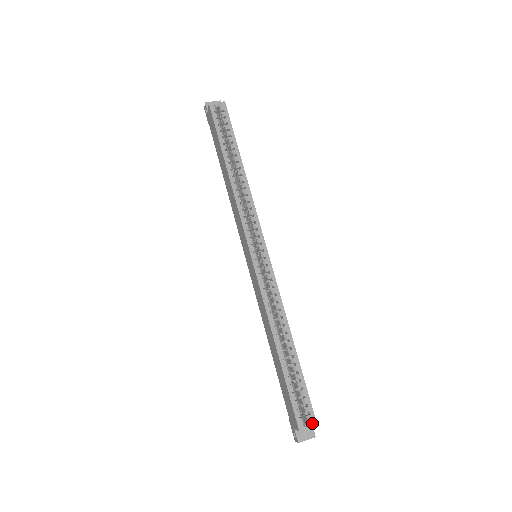
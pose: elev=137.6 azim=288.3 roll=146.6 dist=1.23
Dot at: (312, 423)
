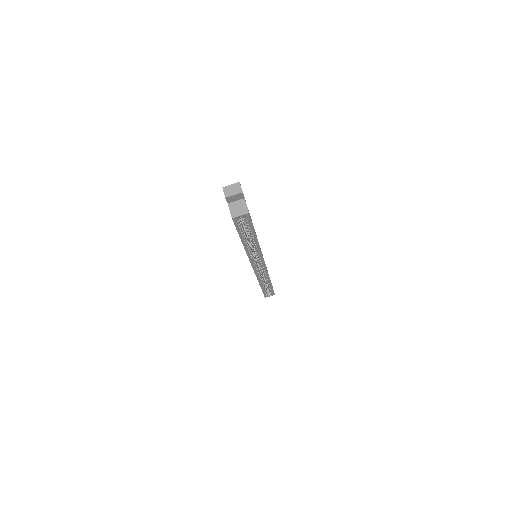
Dot at: (272, 295)
